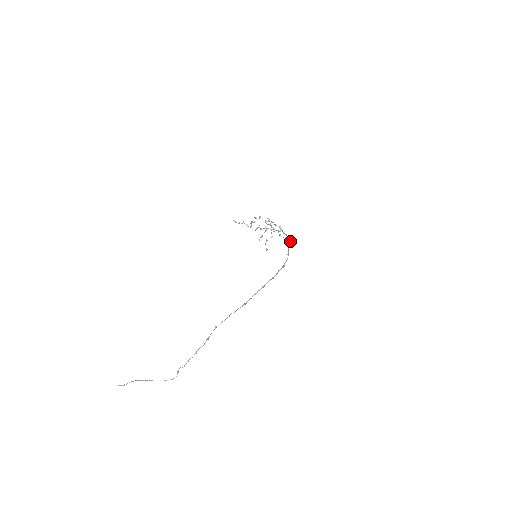
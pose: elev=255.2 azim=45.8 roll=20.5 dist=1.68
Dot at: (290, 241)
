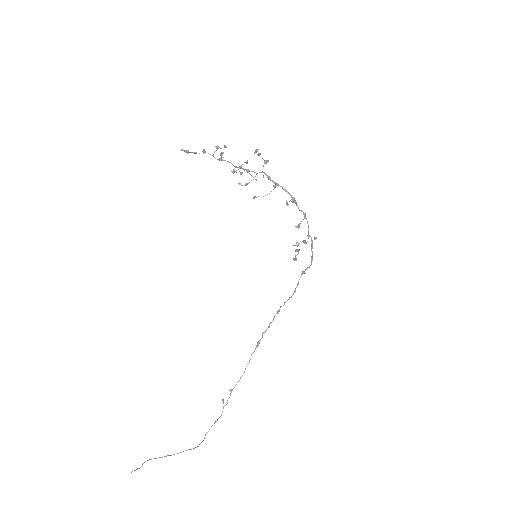
Dot at: (316, 238)
